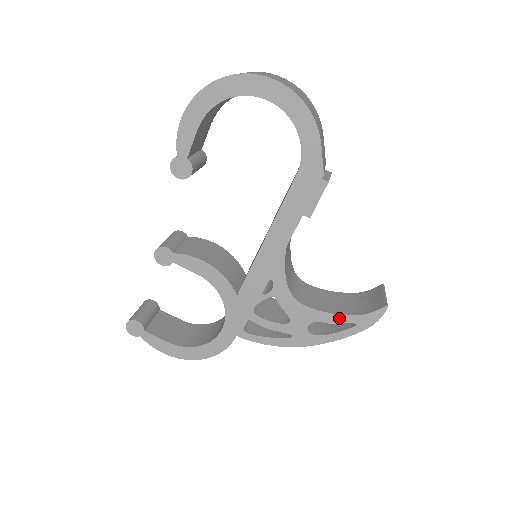
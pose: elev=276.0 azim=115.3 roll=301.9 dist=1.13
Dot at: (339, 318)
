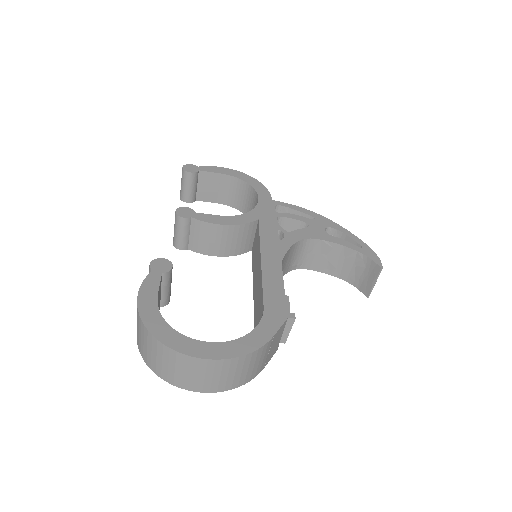
Dot at: (335, 275)
